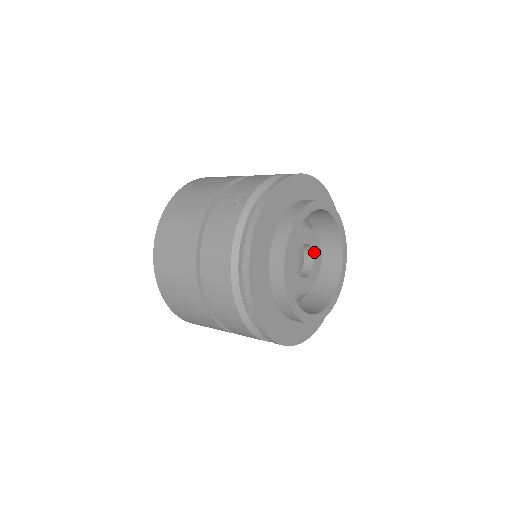
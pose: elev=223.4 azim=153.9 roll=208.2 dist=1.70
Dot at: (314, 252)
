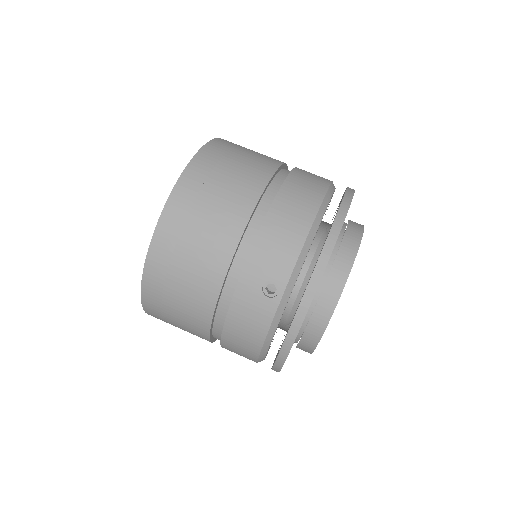
Dot at: occluded
